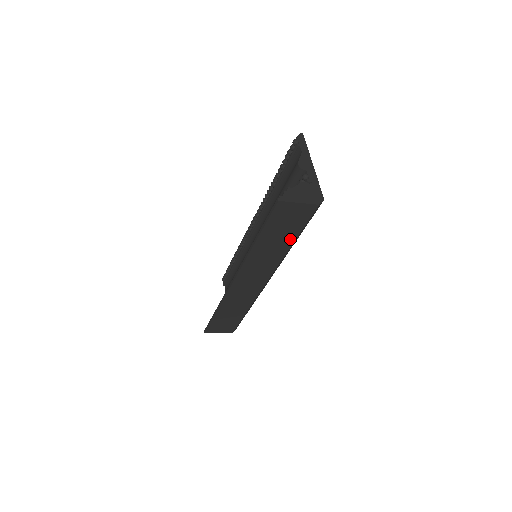
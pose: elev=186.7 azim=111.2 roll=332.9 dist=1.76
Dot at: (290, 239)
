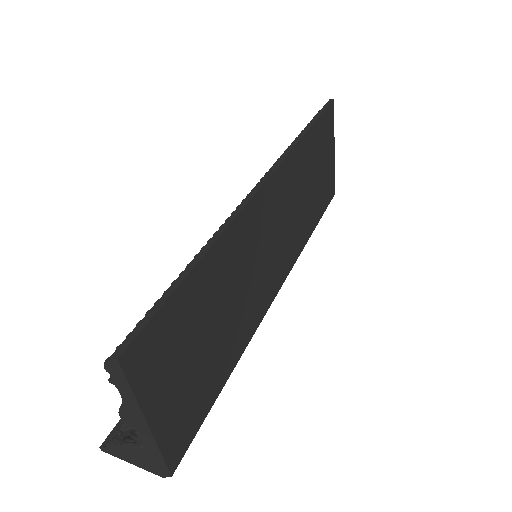
Dot at: occluded
